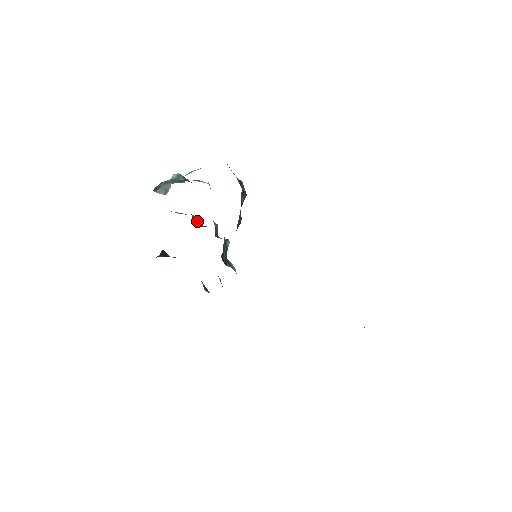
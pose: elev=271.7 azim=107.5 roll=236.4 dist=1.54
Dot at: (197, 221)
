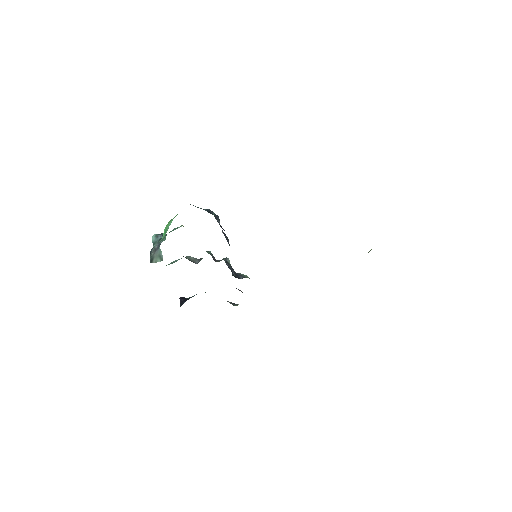
Dot at: (192, 259)
